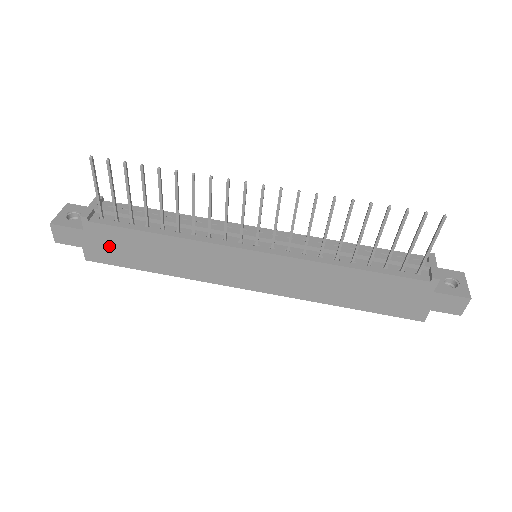
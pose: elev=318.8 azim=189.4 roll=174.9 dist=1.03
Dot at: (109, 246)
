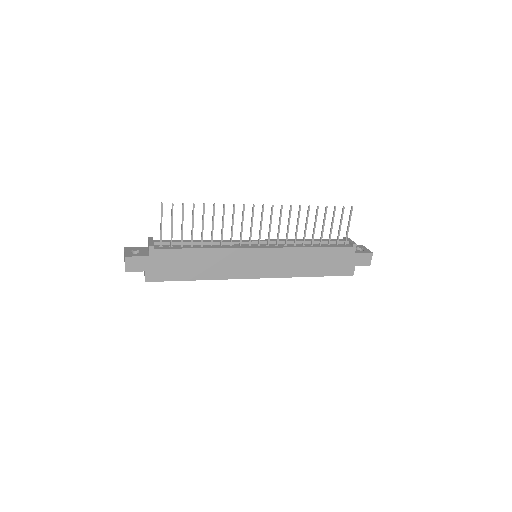
Dot at: (165, 266)
